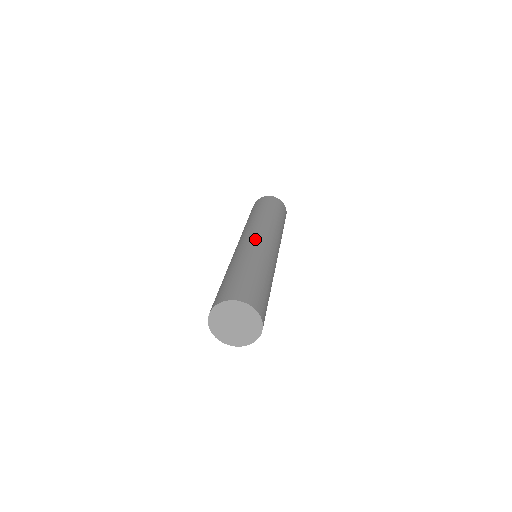
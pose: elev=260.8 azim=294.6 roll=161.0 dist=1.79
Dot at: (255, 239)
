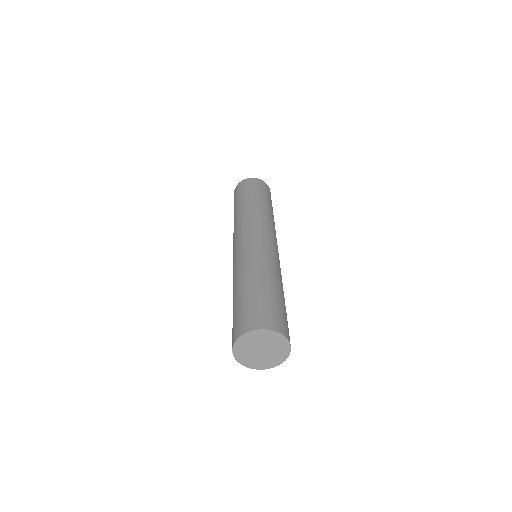
Dot at: (237, 249)
